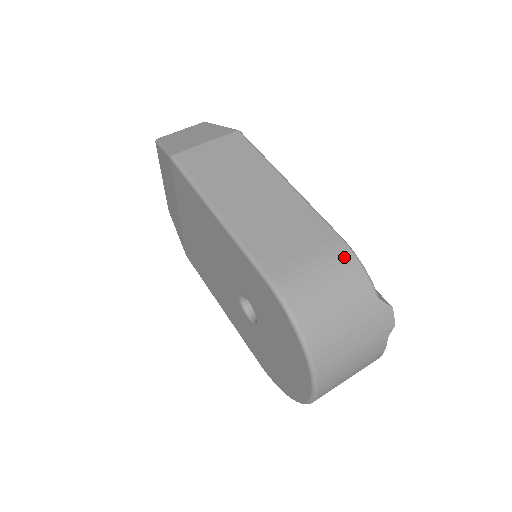
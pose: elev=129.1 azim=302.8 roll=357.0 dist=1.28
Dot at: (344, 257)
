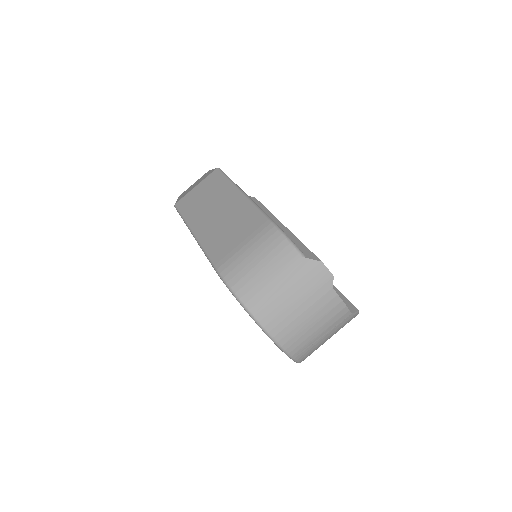
Dot at: (269, 234)
